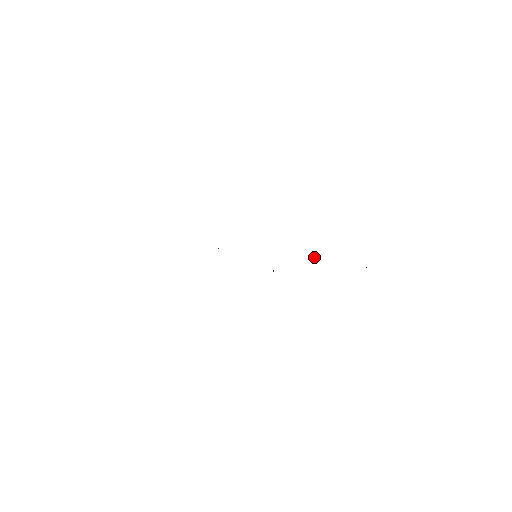
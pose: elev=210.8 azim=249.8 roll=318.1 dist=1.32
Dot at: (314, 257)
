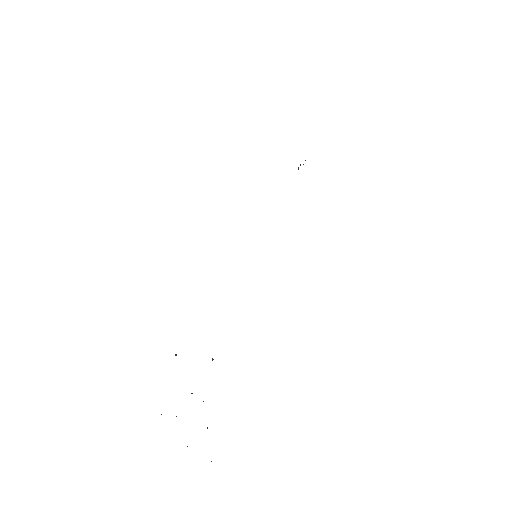
Dot at: occluded
